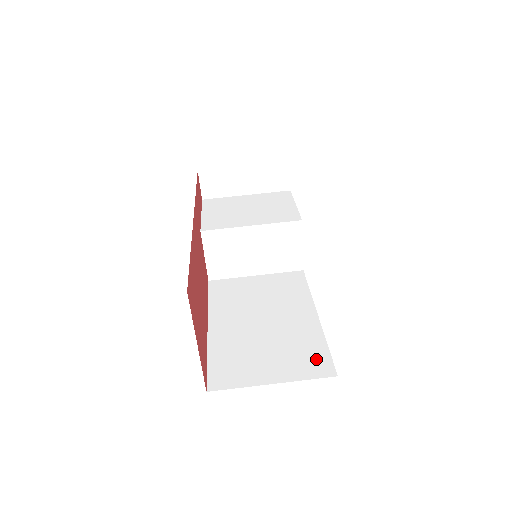
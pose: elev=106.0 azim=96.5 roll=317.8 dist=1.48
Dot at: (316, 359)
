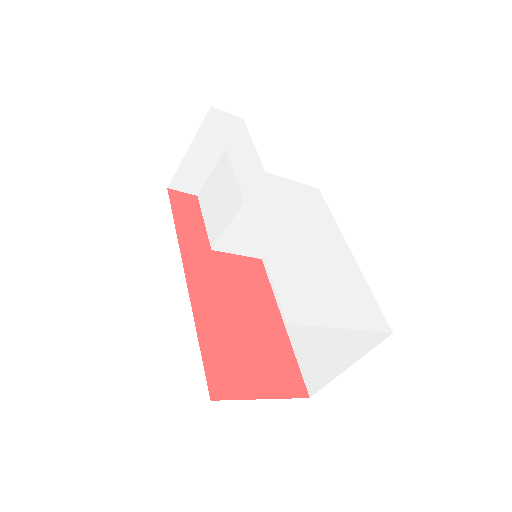
Dot at: occluded
